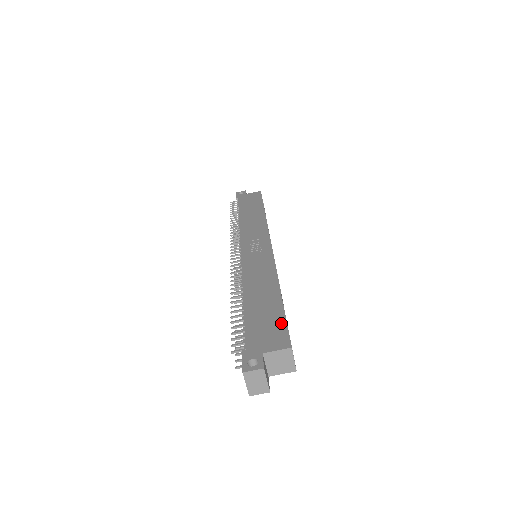
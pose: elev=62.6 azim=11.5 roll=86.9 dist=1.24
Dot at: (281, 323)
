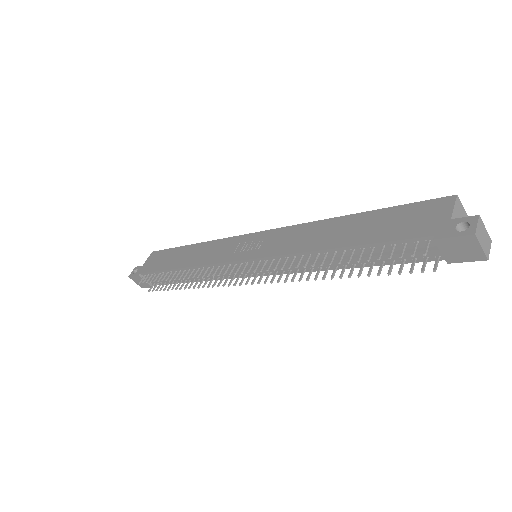
Dot at: (408, 208)
